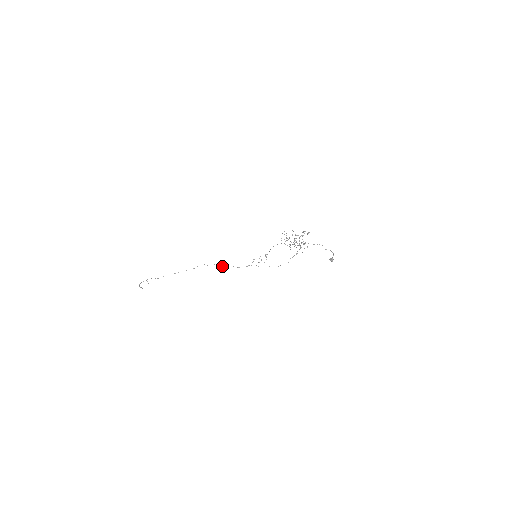
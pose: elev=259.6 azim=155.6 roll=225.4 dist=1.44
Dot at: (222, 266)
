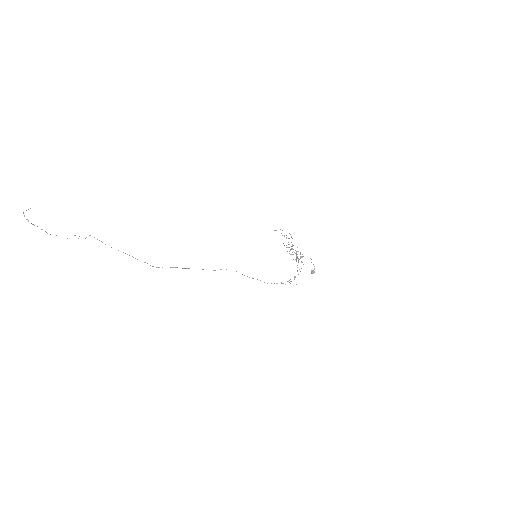
Dot at: occluded
